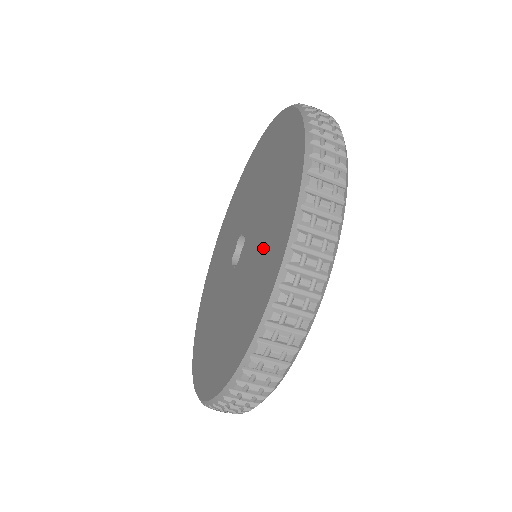
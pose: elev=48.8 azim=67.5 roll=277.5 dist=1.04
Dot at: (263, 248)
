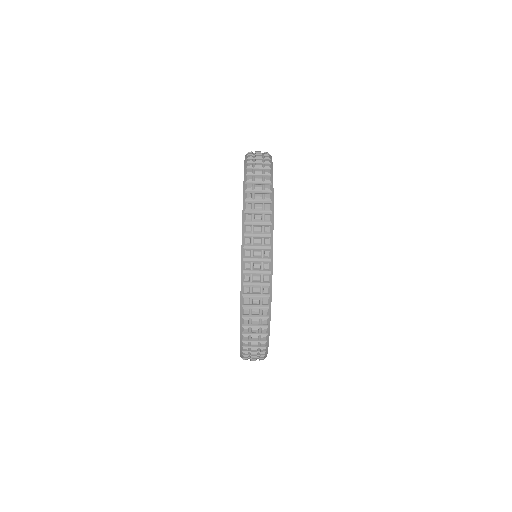
Dot at: occluded
